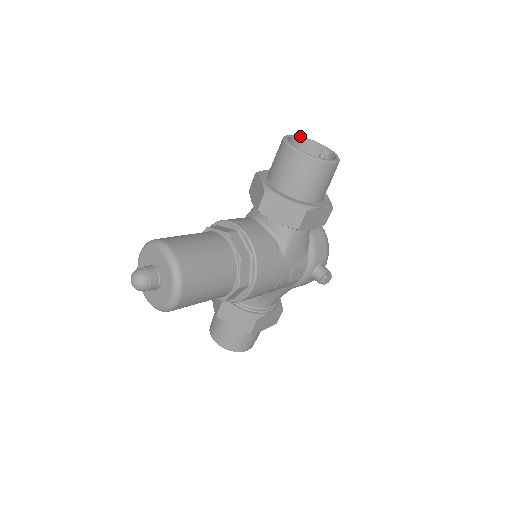
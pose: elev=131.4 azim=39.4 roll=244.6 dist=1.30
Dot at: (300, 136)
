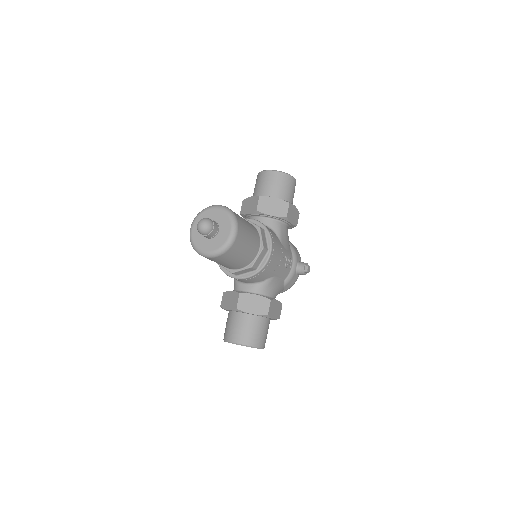
Dot at: occluded
